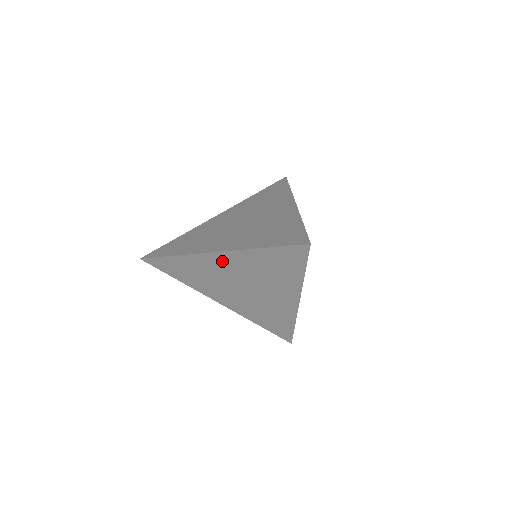
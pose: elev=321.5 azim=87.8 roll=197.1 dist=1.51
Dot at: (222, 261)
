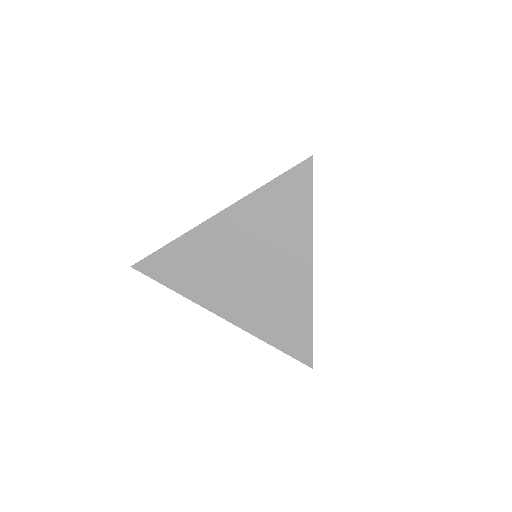
Dot at: (224, 227)
